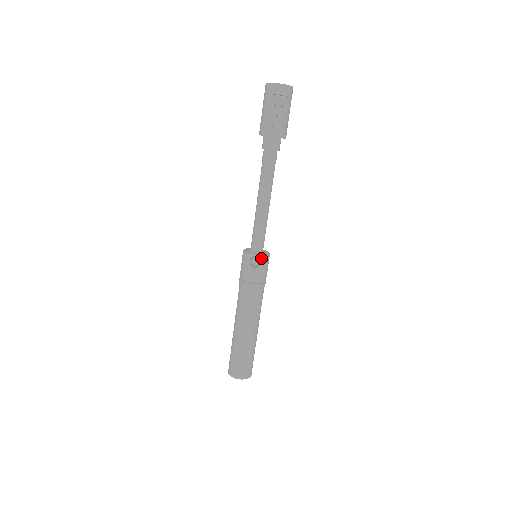
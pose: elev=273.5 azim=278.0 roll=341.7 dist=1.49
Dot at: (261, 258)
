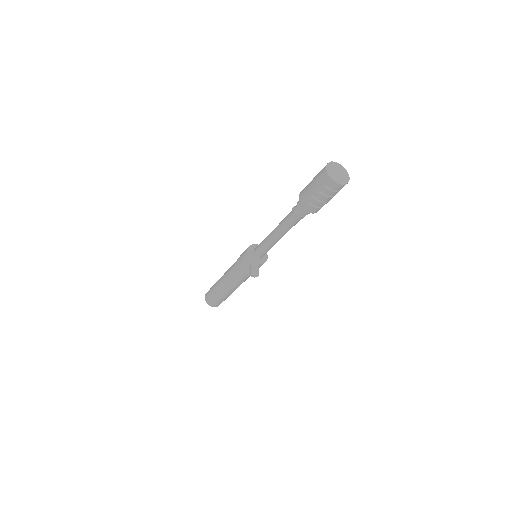
Dot at: (260, 265)
